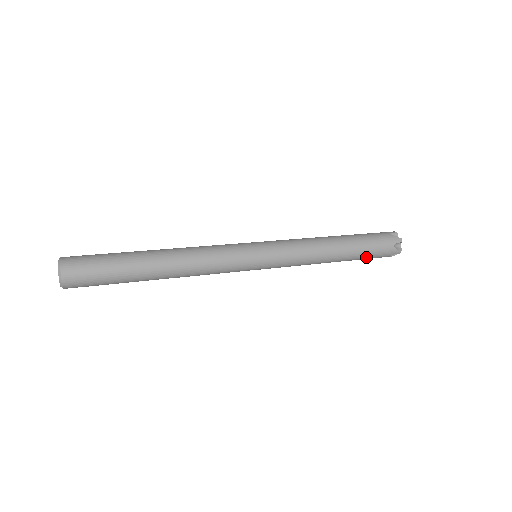
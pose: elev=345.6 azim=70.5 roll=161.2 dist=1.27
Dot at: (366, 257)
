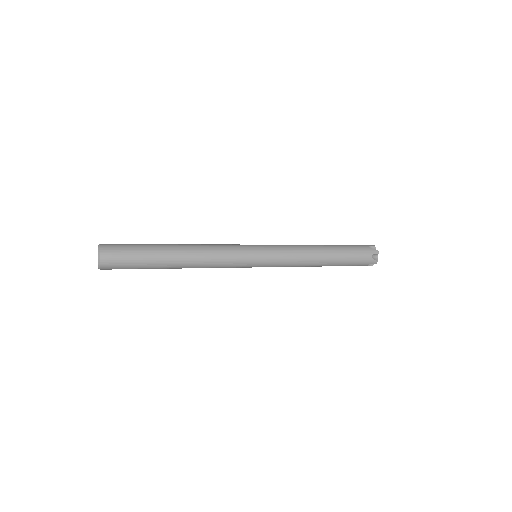
Dot at: (350, 255)
